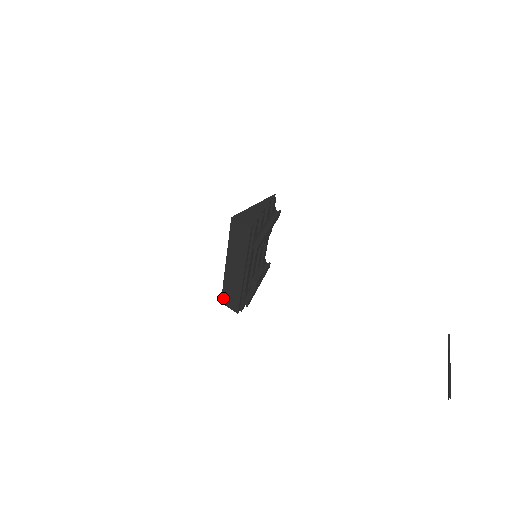
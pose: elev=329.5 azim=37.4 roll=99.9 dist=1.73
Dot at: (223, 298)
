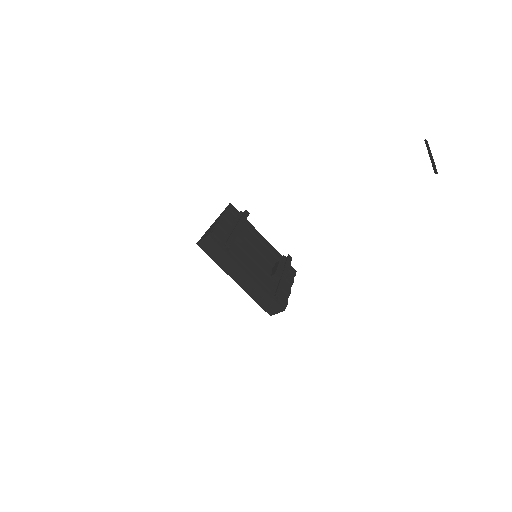
Dot at: (266, 310)
